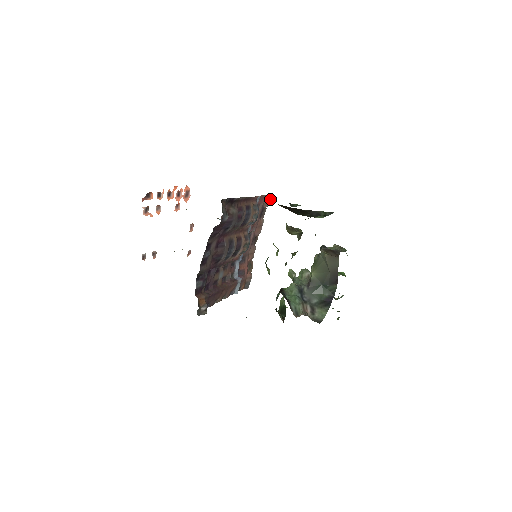
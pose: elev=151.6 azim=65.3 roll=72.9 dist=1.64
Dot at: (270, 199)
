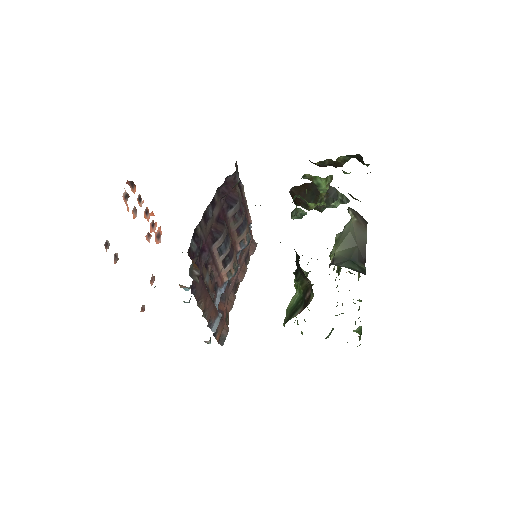
Dot at: occluded
